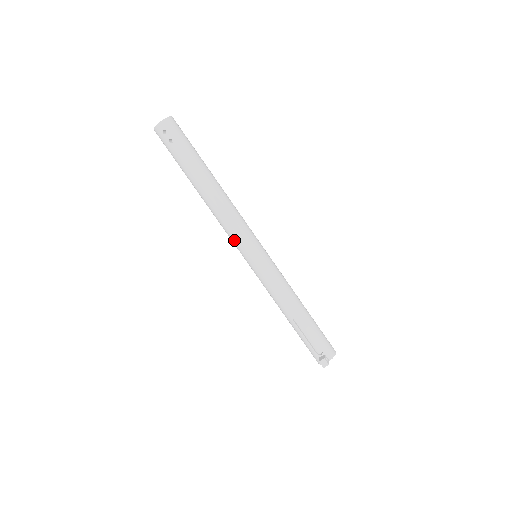
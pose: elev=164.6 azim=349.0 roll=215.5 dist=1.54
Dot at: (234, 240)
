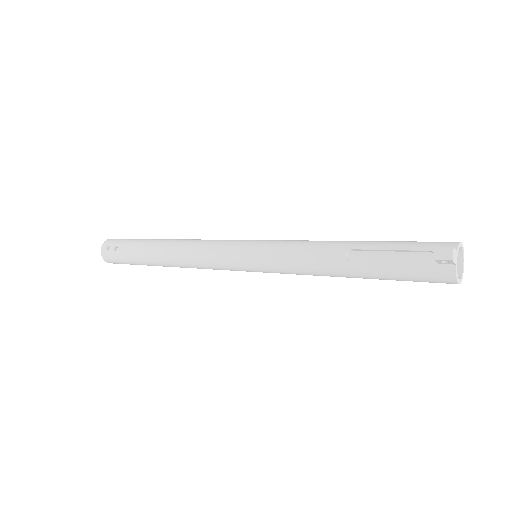
Dot at: (217, 260)
